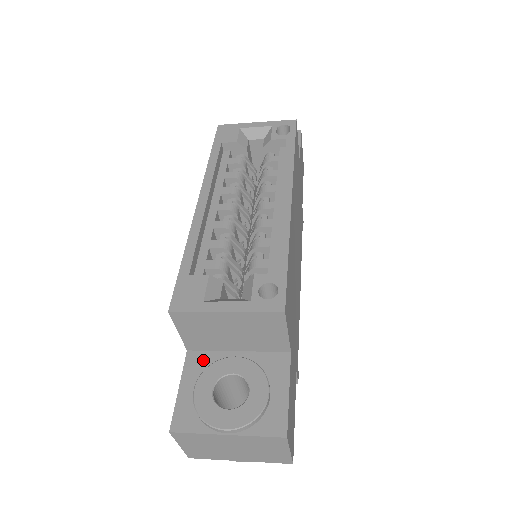
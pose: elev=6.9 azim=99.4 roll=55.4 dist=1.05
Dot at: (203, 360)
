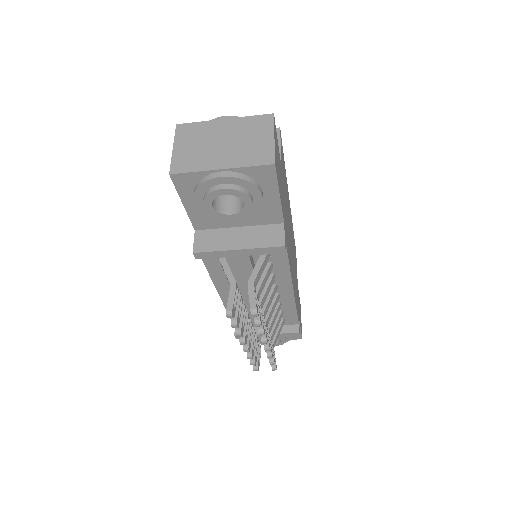
Dot at: occluded
